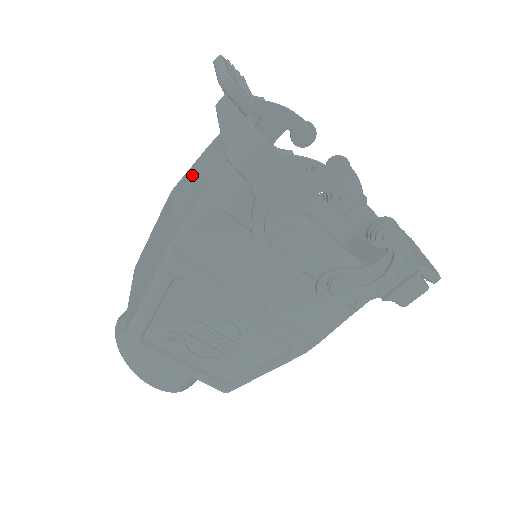
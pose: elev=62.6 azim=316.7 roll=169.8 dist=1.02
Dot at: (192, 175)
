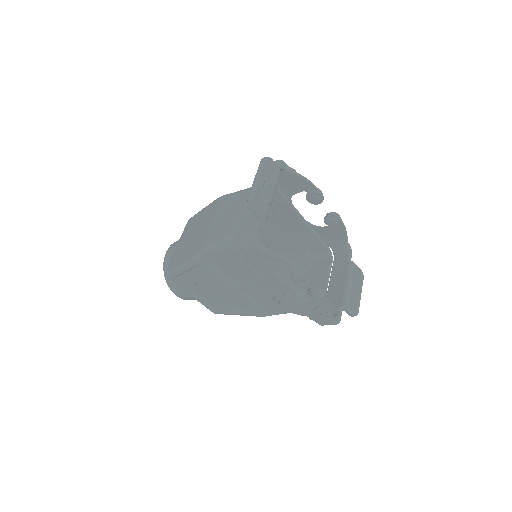
Dot at: (231, 205)
